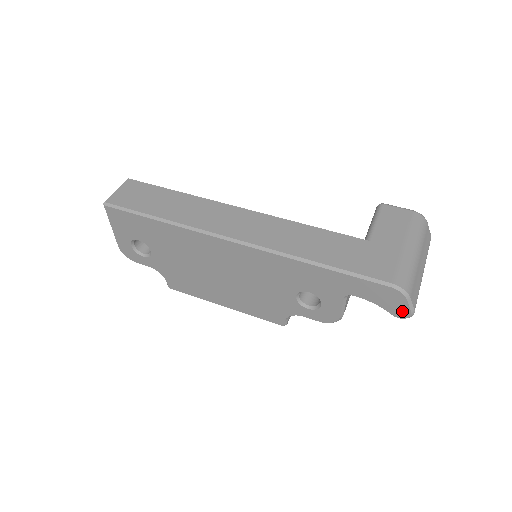
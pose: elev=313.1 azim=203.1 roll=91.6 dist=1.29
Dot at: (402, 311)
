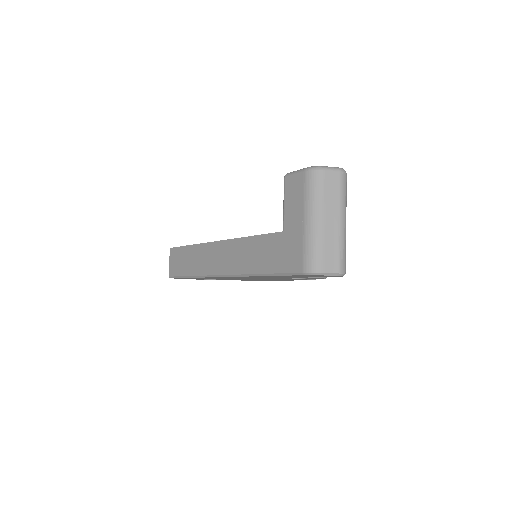
Dot at: (334, 276)
